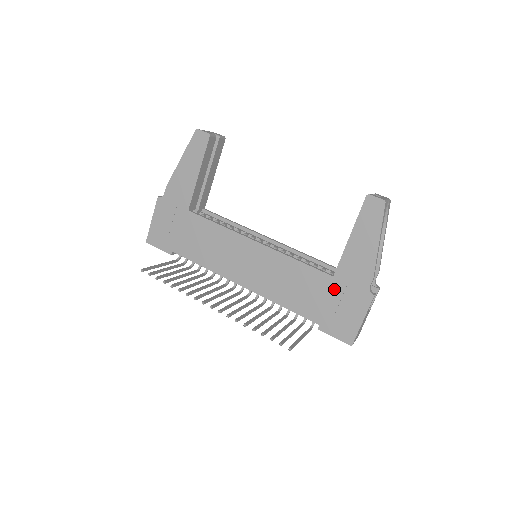
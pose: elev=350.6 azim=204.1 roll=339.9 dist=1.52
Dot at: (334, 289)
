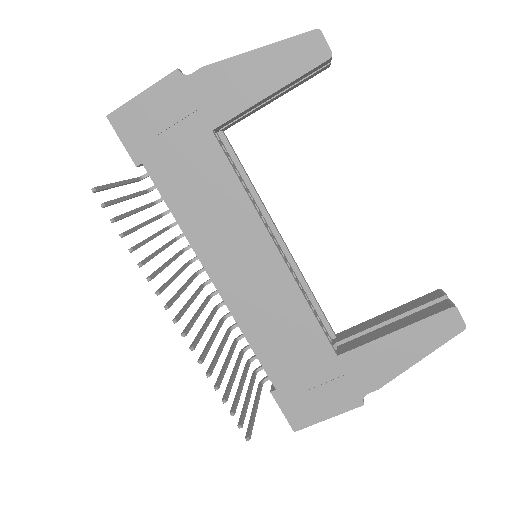
Dot at: (326, 368)
